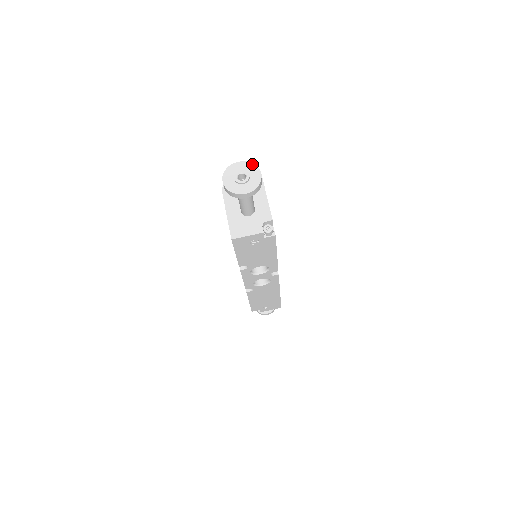
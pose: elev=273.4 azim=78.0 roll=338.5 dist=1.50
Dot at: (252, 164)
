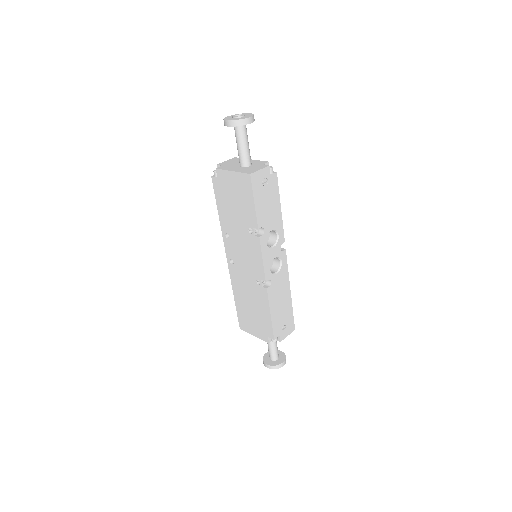
Dot at: occluded
